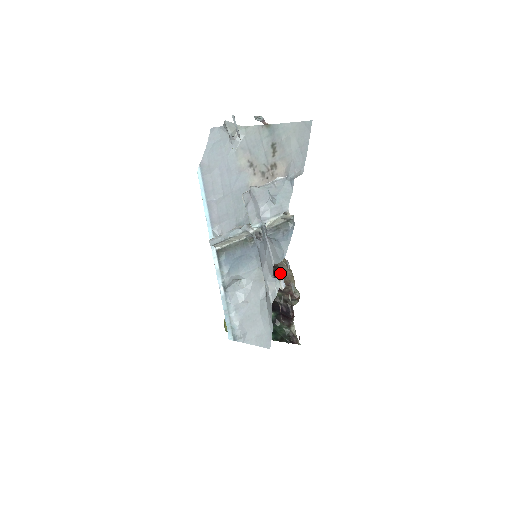
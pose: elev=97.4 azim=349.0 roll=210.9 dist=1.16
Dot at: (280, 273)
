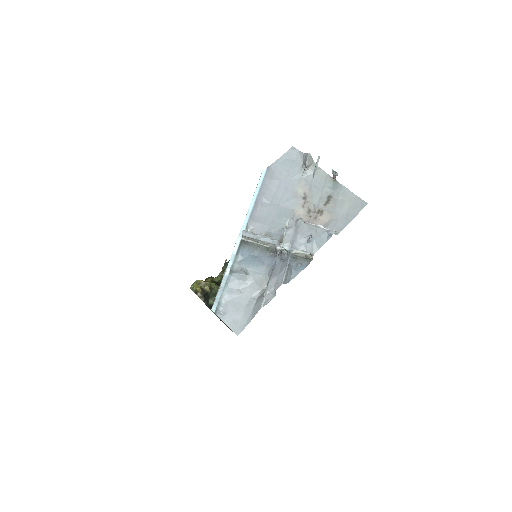
Dot at: occluded
